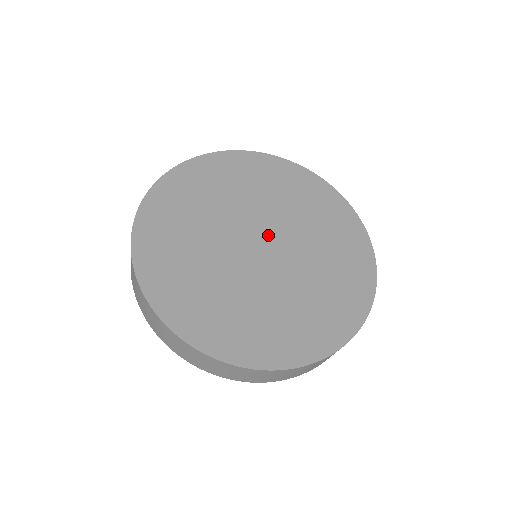
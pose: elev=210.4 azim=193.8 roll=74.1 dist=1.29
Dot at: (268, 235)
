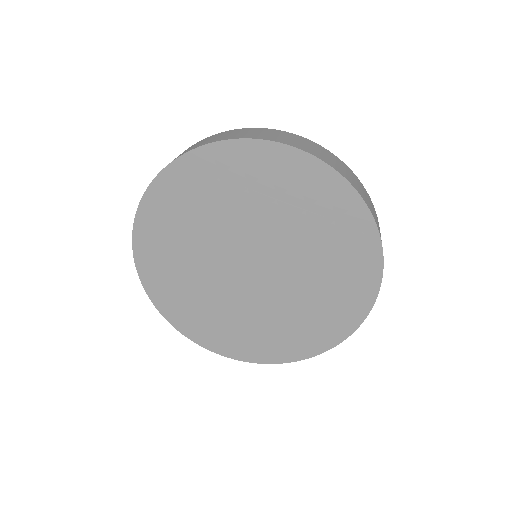
Dot at: (244, 252)
